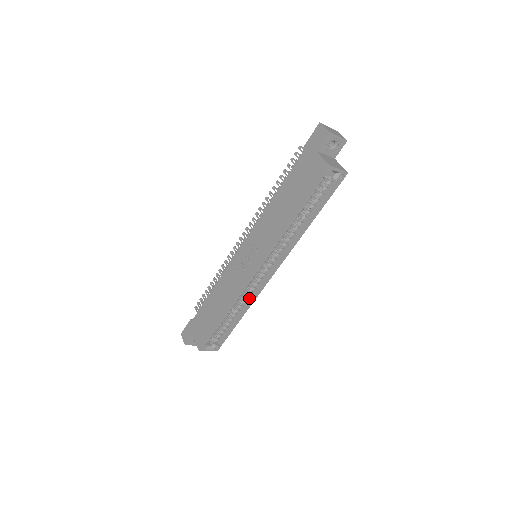
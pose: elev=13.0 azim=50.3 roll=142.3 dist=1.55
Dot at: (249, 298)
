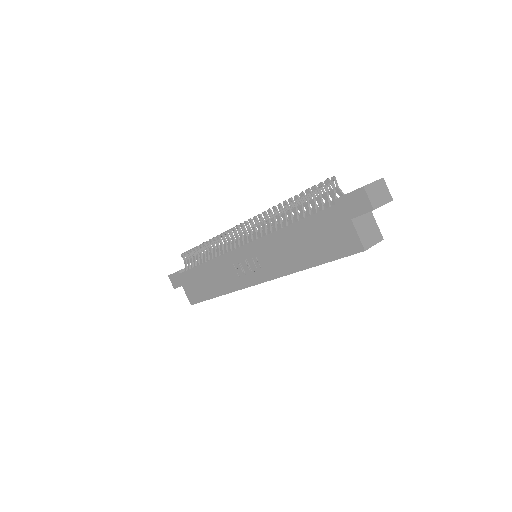
Dot at: occluded
